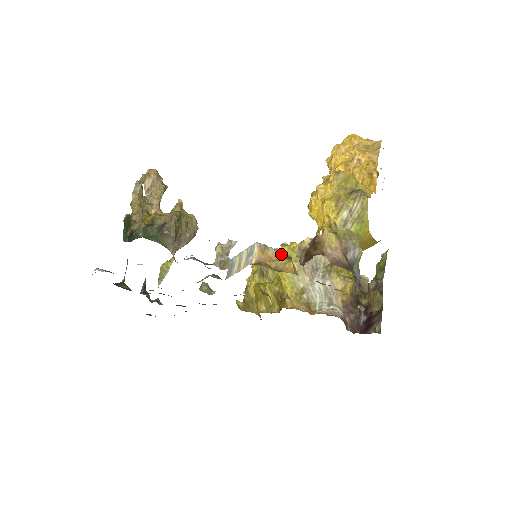
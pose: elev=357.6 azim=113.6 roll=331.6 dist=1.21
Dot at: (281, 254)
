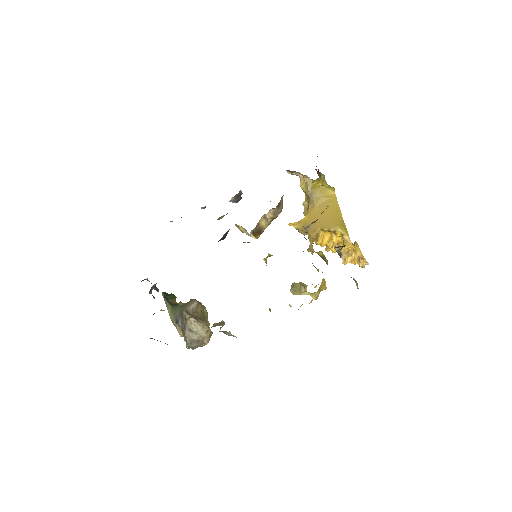
Dot at: occluded
